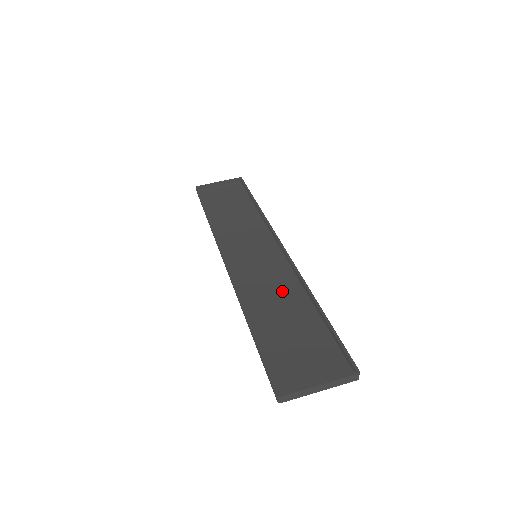
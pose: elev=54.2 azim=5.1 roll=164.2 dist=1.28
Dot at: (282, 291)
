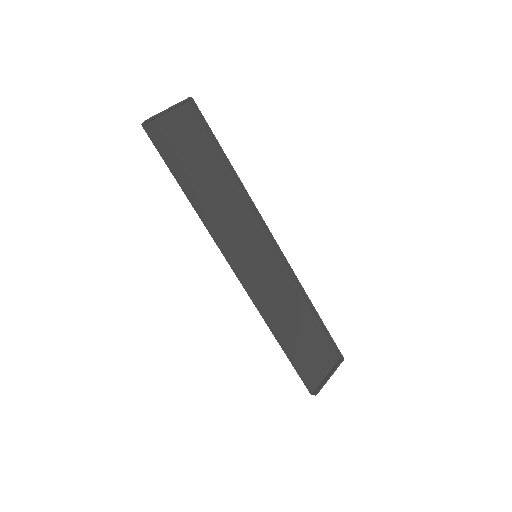
Dot at: (288, 298)
